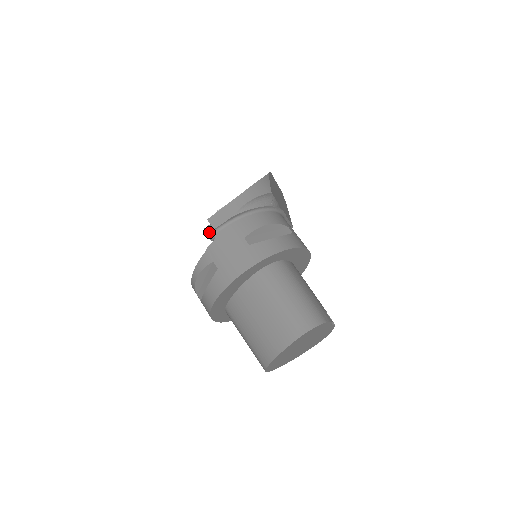
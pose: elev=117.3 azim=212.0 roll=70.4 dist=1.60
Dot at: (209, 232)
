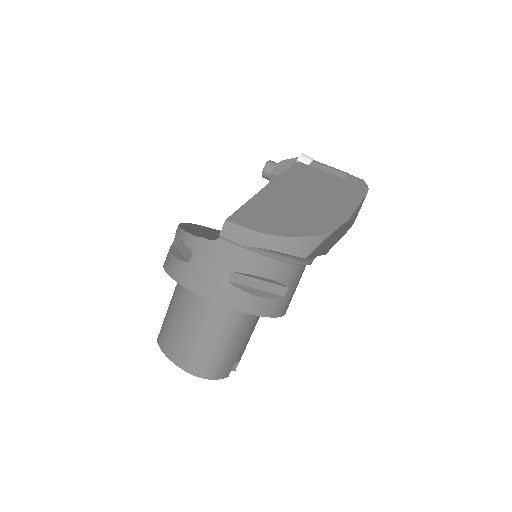
Dot at: (267, 171)
